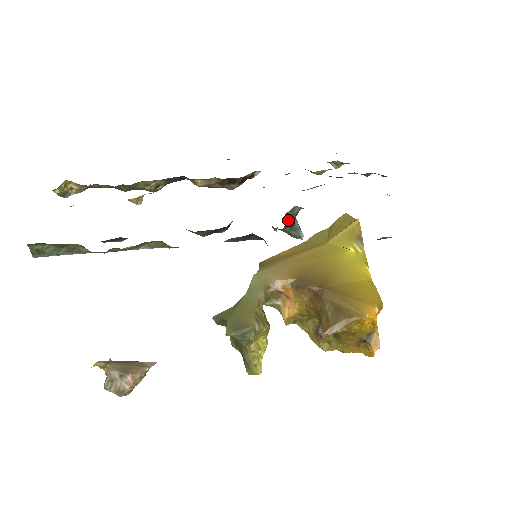
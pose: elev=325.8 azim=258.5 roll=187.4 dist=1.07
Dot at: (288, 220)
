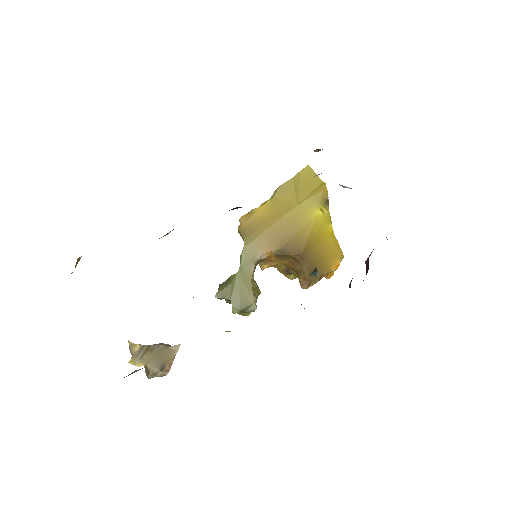
Dot at: occluded
